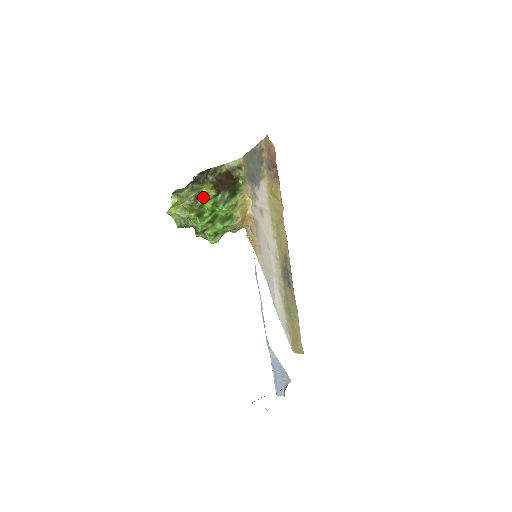
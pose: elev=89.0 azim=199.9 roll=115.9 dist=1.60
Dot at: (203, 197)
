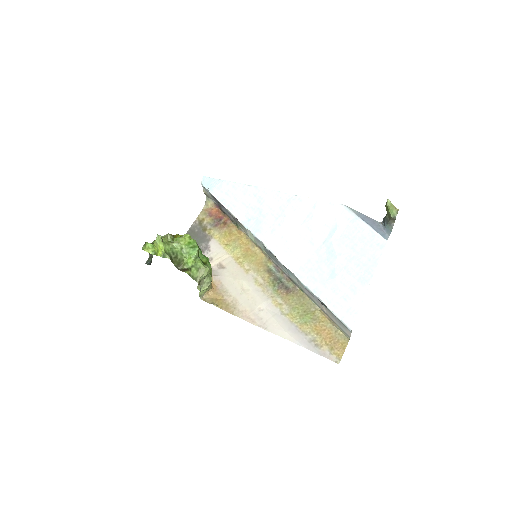
Dot at: occluded
